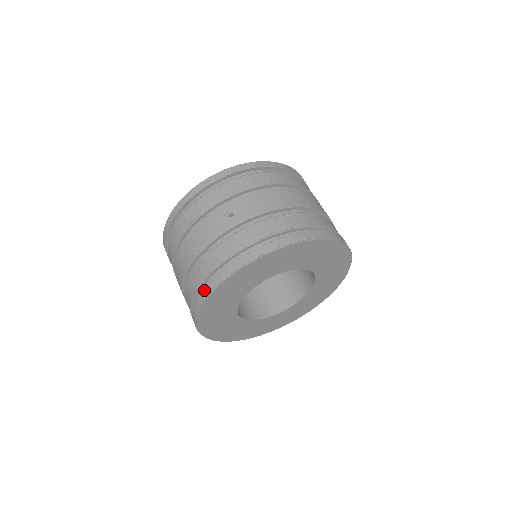
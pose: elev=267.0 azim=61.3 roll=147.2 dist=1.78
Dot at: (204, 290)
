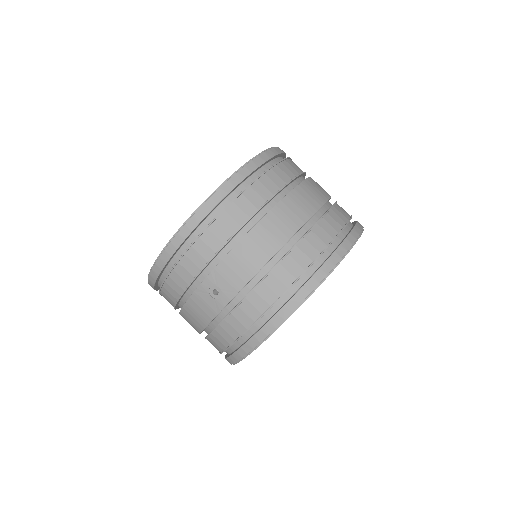
Dot at: (228, 359)
